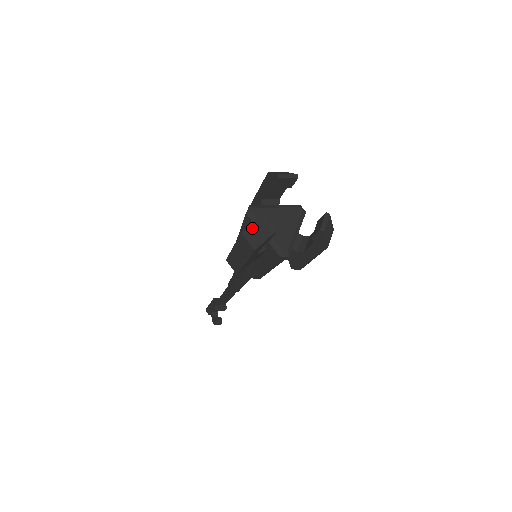
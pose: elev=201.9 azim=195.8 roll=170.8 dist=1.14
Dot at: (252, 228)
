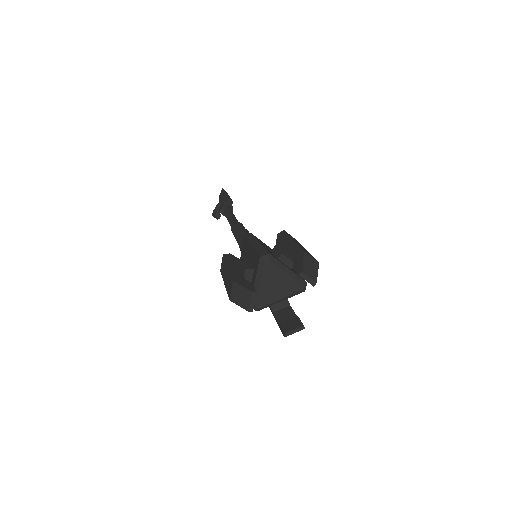
Dot at: (241, 289)
